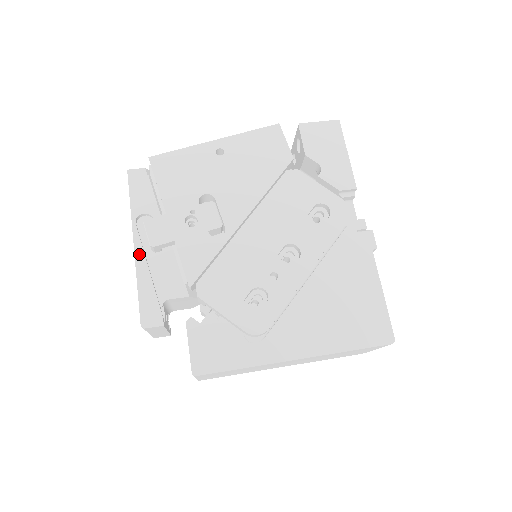
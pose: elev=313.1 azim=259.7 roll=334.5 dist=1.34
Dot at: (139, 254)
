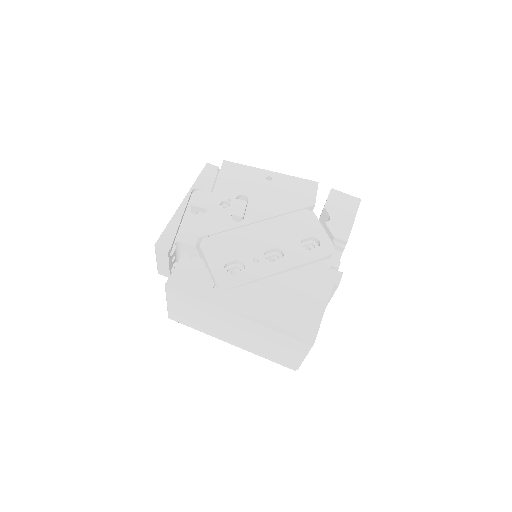
Dot at: (182, 208)
